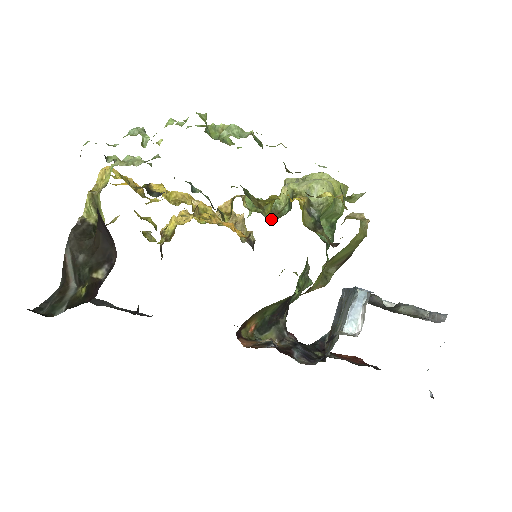
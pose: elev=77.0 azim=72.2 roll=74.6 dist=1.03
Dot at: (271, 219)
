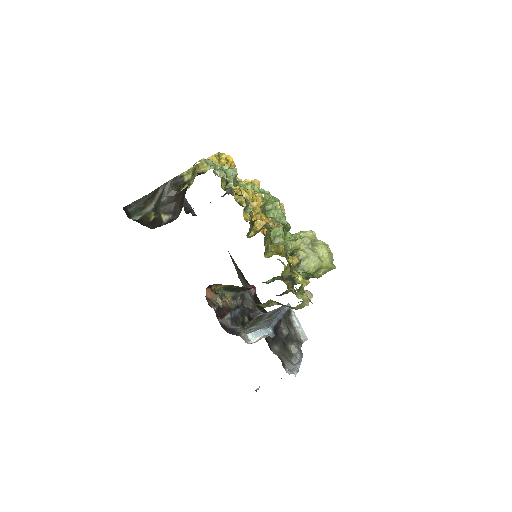
Dot at: occluded
